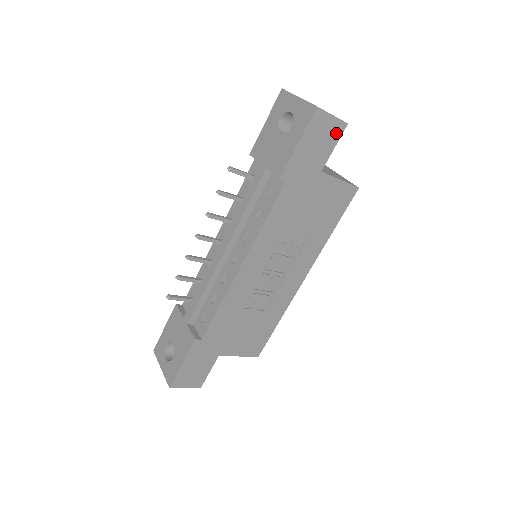
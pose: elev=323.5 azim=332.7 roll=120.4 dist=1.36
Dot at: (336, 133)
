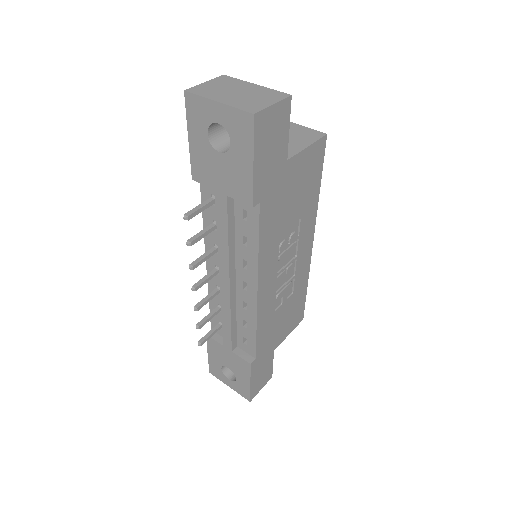
Dot at: (284, 115)
